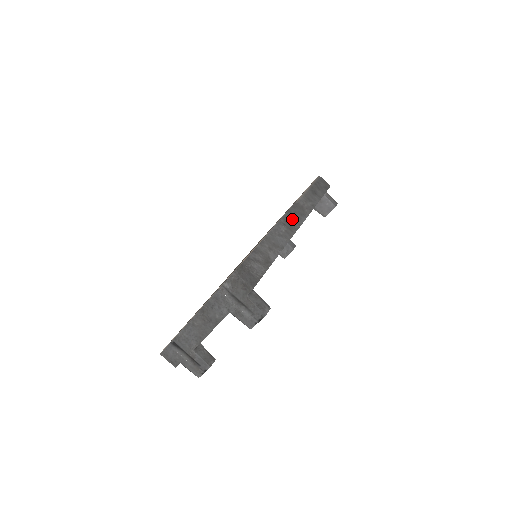
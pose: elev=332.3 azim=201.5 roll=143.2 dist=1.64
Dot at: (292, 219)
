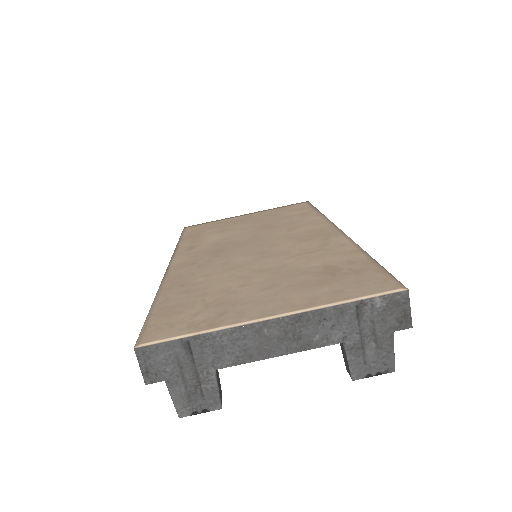
Dot at: occluded
